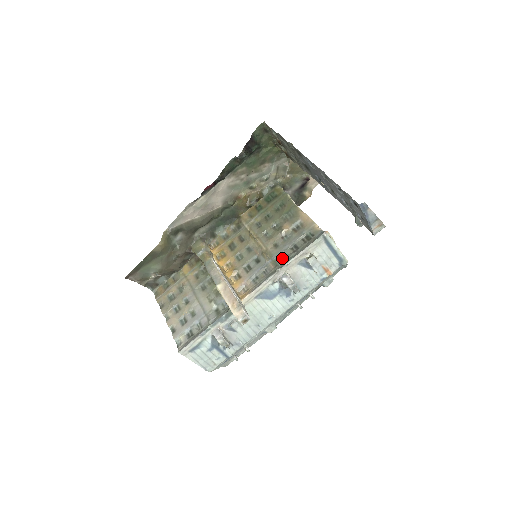
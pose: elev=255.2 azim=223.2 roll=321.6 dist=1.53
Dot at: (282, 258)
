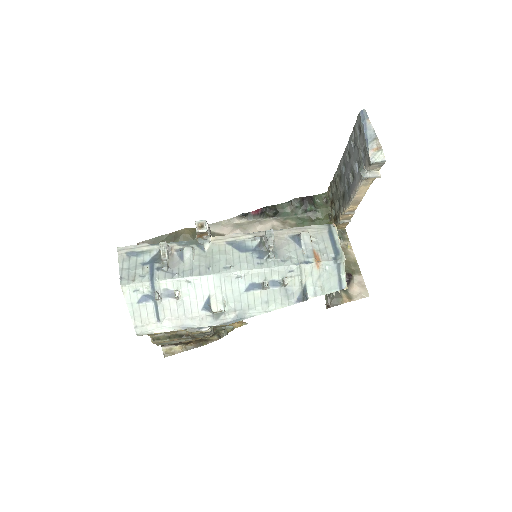
Dot at: occluded
